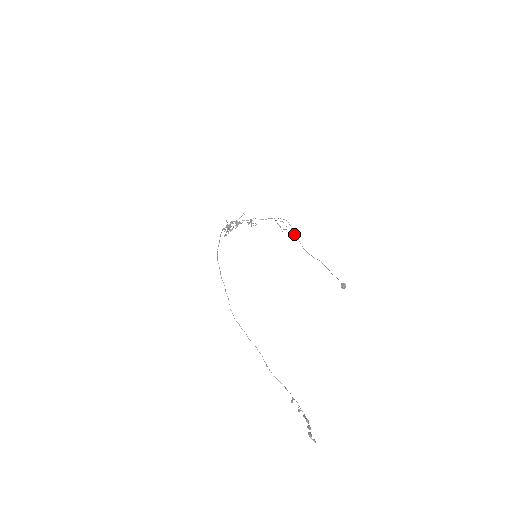
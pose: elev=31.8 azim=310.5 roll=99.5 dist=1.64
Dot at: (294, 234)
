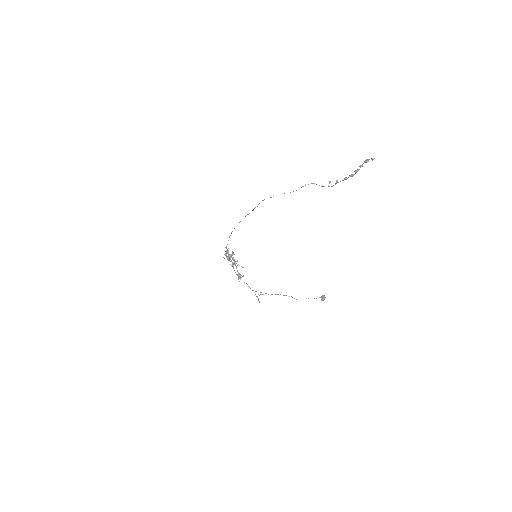
Dot at: occluded
